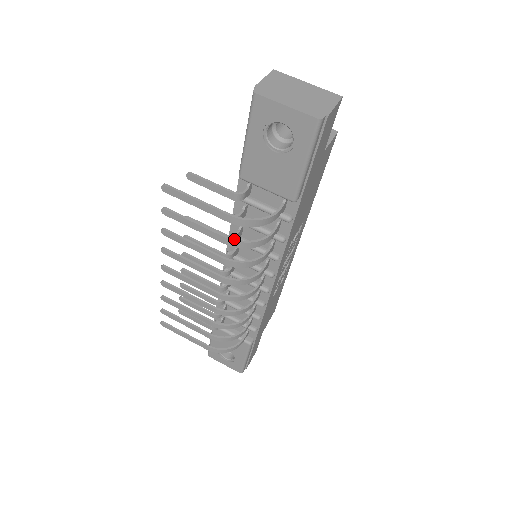
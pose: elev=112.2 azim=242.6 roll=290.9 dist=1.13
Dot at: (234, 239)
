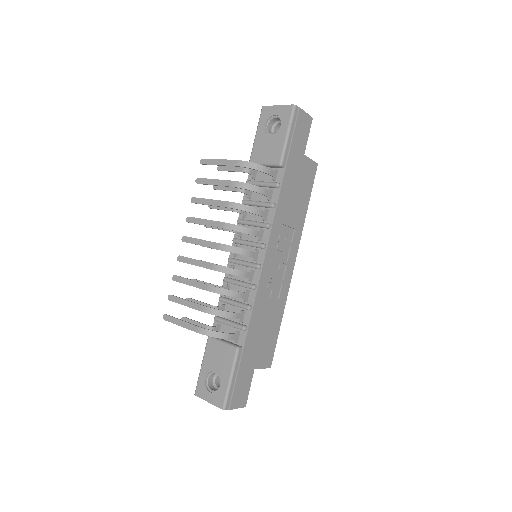
Dot at: (237, 181)
